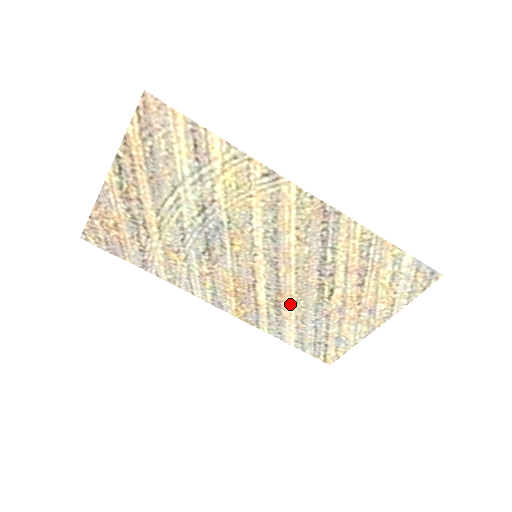
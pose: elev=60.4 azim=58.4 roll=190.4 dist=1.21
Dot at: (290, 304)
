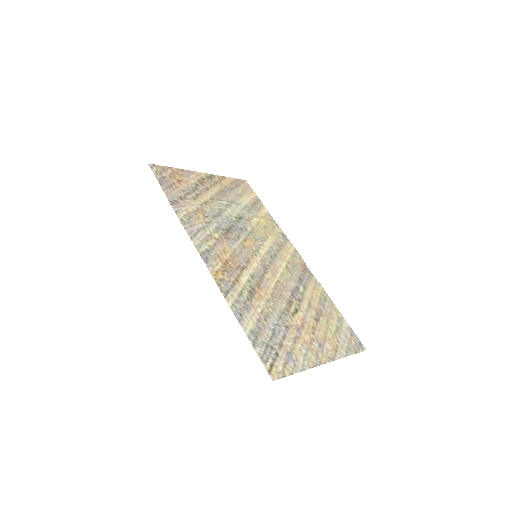
Dot at: (262, 299)
